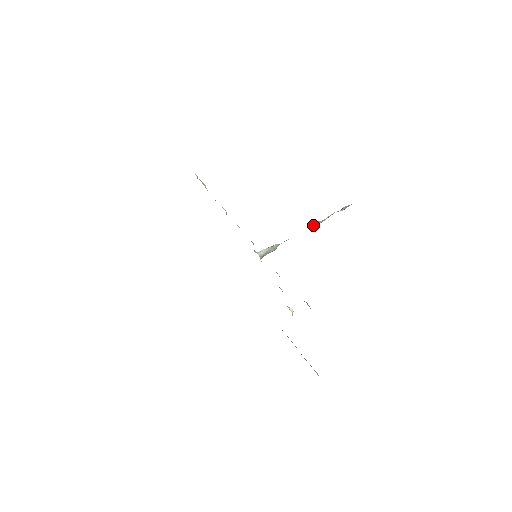
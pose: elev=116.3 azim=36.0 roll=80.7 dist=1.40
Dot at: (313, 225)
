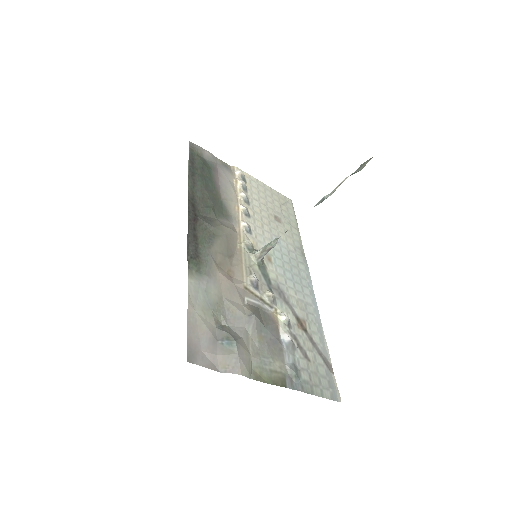
Dot at: (316, 204)
